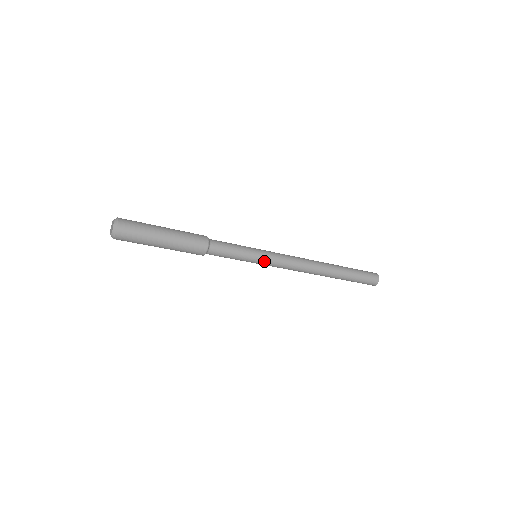
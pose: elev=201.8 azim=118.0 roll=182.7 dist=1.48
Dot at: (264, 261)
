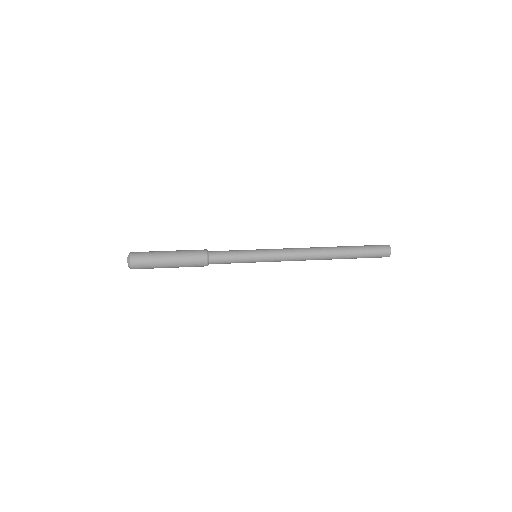
Dot at: (263, 261)
